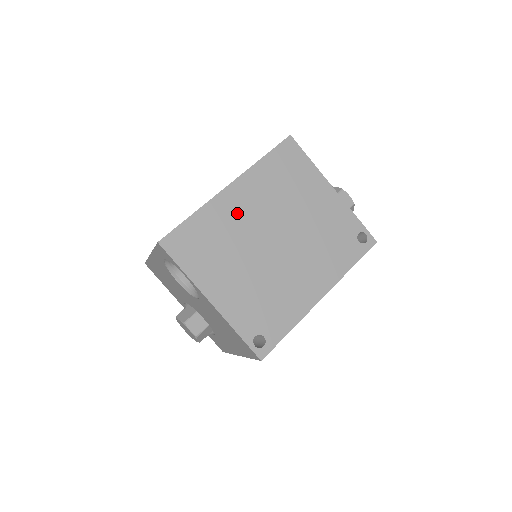
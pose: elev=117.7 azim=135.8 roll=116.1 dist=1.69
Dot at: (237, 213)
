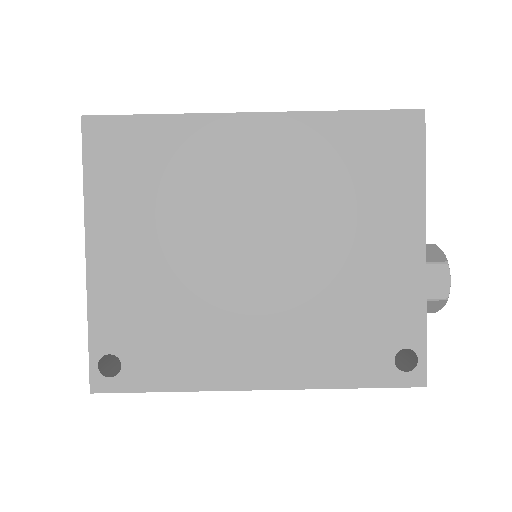
Dot at: (231, 163)
